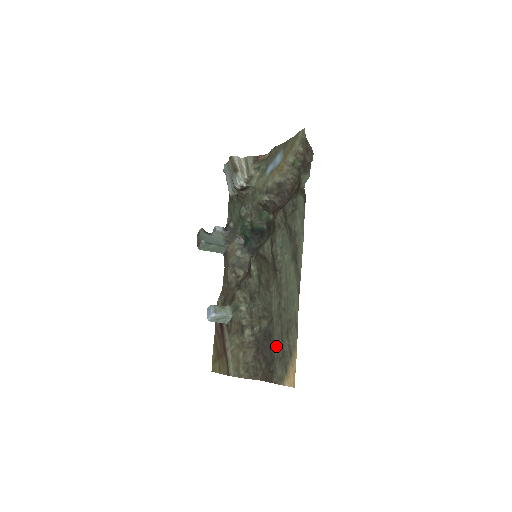
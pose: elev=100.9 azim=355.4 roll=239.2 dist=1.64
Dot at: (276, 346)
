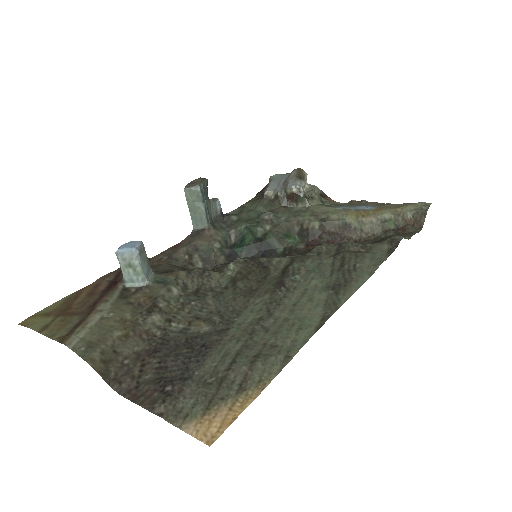
Dot at: (210, 363)
